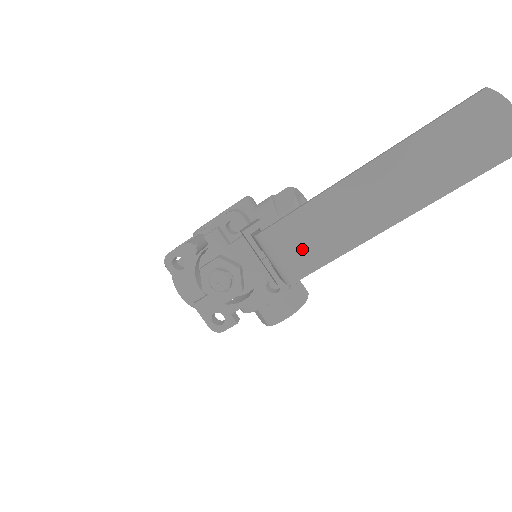
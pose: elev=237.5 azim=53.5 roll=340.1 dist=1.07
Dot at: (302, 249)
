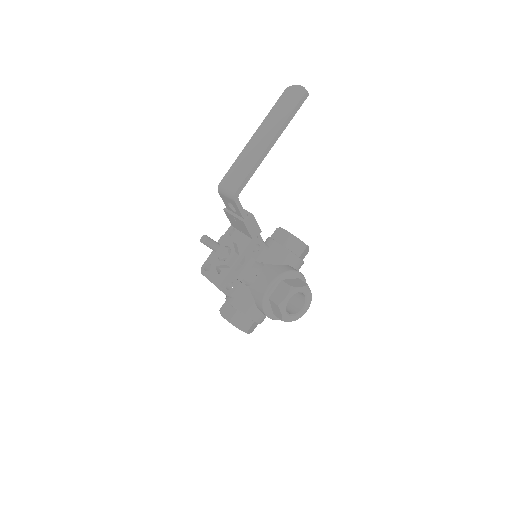
Dot at: (235, 179)
